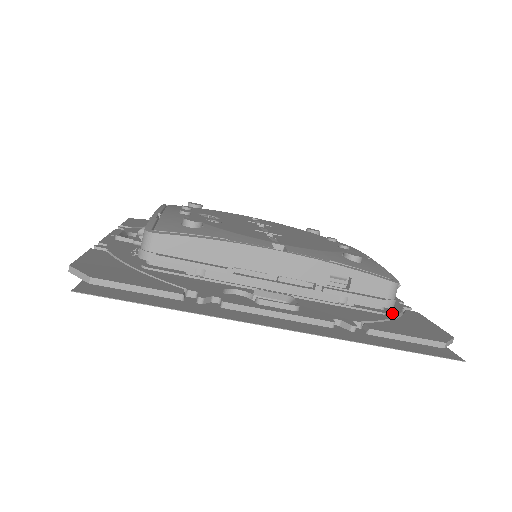
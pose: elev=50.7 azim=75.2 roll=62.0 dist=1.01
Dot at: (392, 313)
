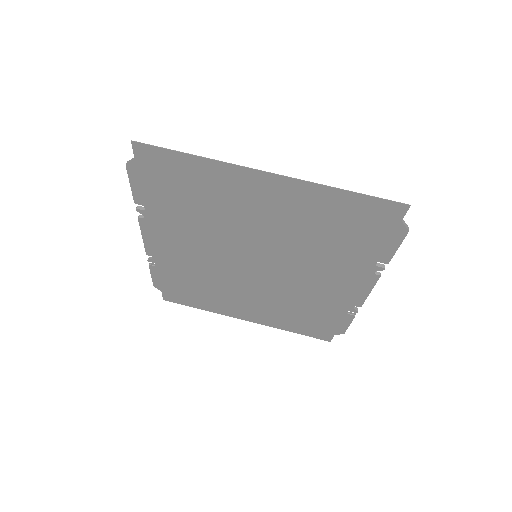
Dot at: (362, 241)
